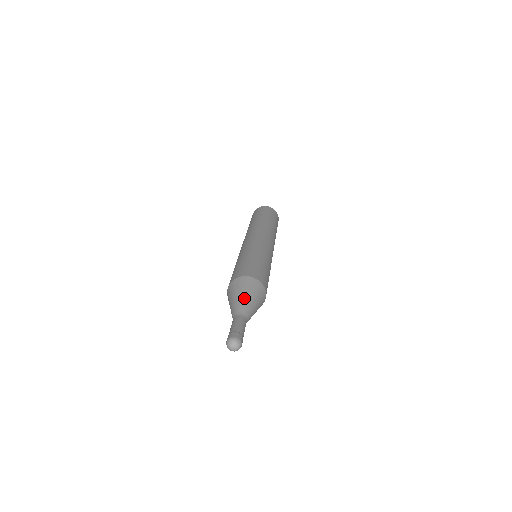
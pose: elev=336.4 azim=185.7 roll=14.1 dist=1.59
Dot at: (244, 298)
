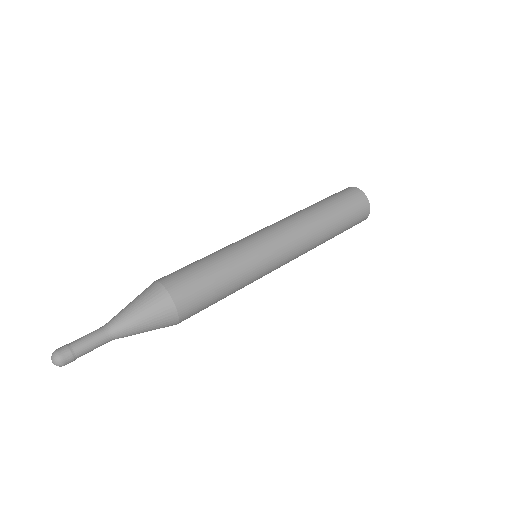
Dot at: (128, 308)
